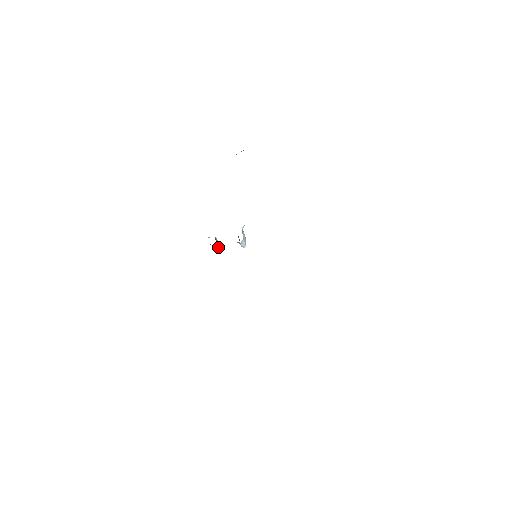
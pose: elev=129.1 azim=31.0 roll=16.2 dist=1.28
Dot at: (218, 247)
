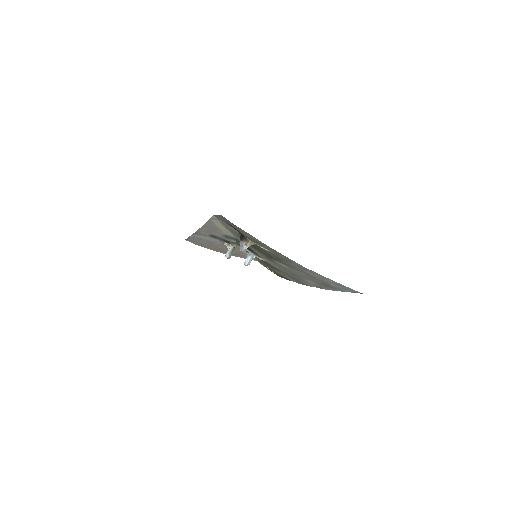
Dot at: (231, 253)
